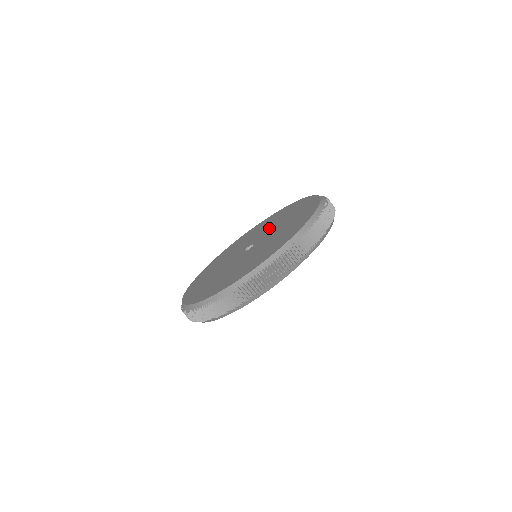
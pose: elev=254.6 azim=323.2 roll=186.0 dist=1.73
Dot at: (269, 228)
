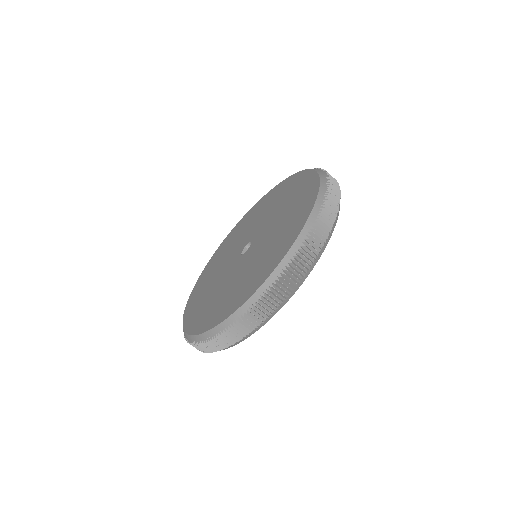
Dot at: (271, 222)
